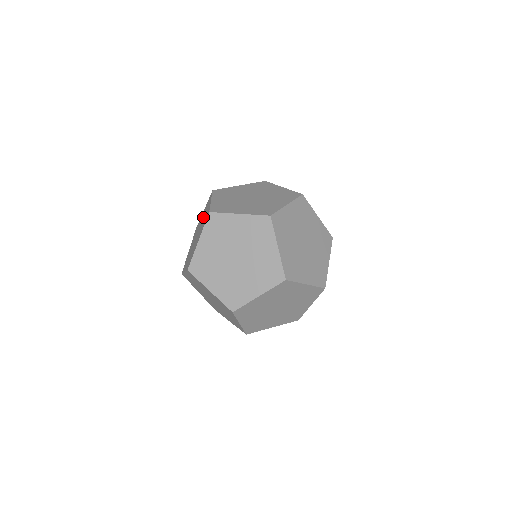
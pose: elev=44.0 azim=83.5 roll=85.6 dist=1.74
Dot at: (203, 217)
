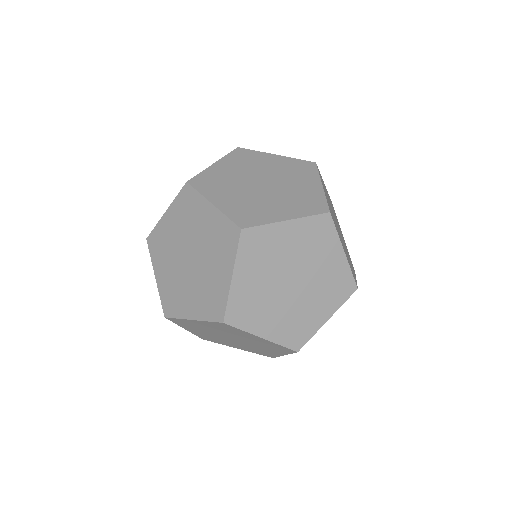
Dot at: occluded
